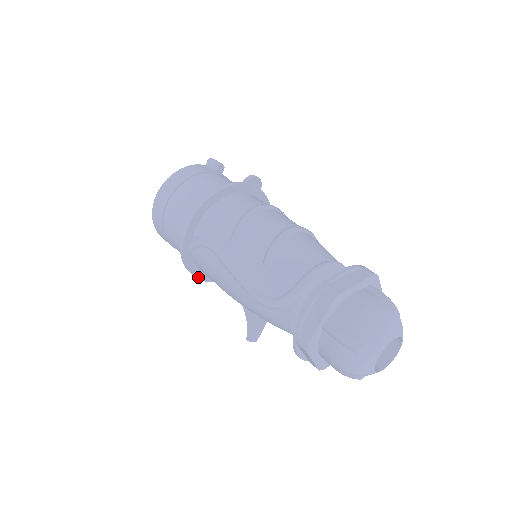
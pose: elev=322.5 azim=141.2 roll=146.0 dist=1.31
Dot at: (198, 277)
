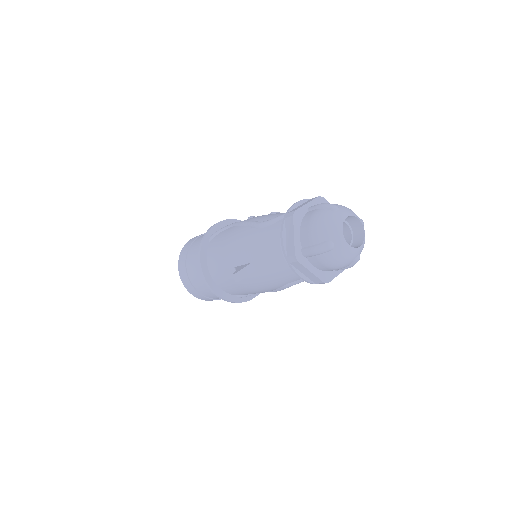
Dot at: (202, 268)
